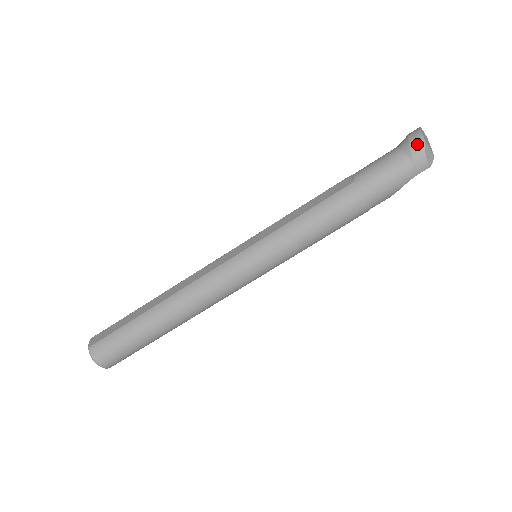
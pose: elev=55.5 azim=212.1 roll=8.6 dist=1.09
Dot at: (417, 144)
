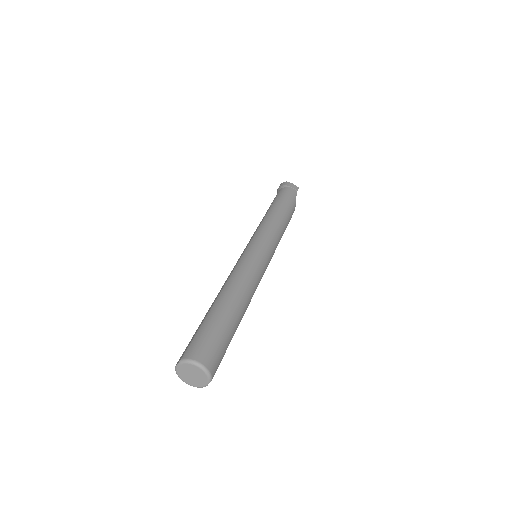
Dot at: (285, 183)
